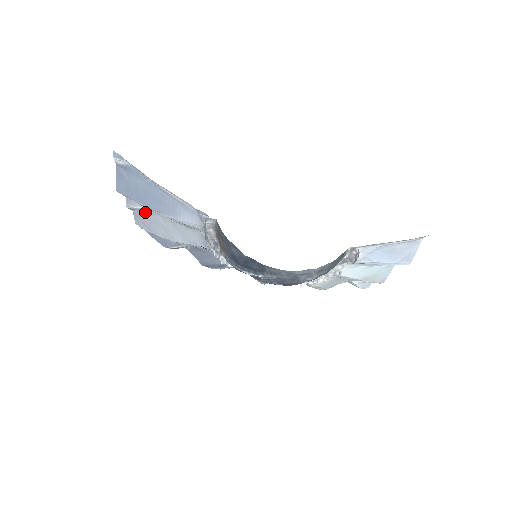
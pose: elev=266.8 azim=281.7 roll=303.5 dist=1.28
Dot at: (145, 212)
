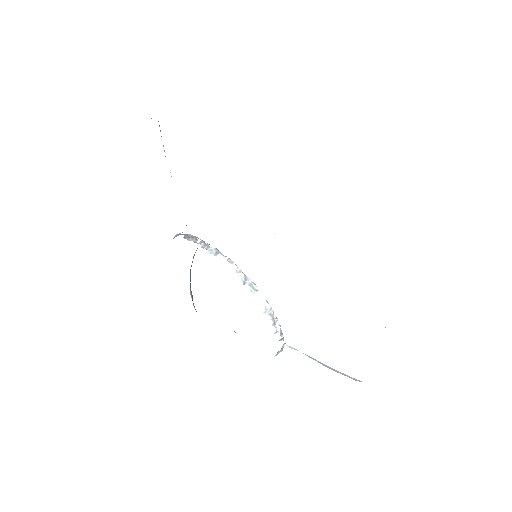
Dot at: occluded
